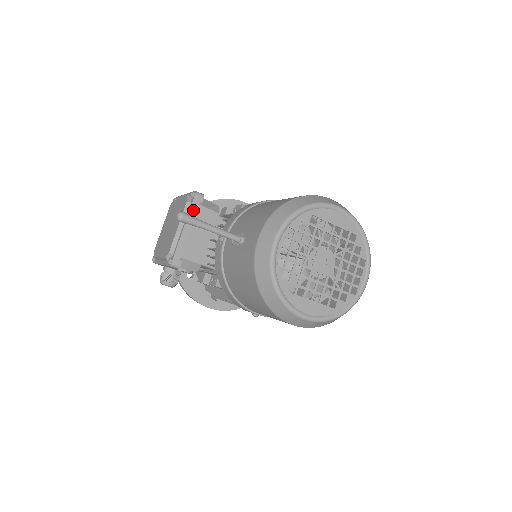
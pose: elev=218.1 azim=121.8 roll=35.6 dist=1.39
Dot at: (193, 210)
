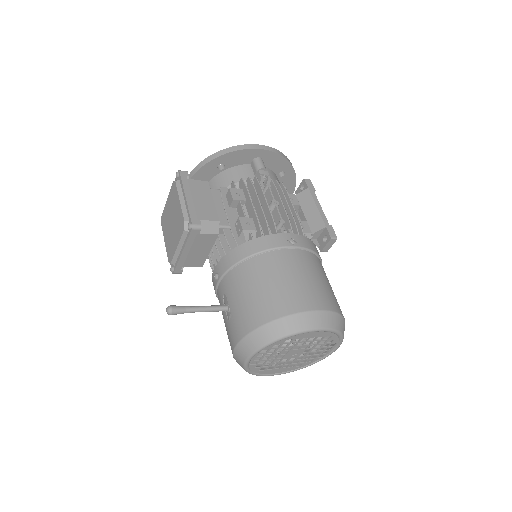
Dot at: (190, 240)
